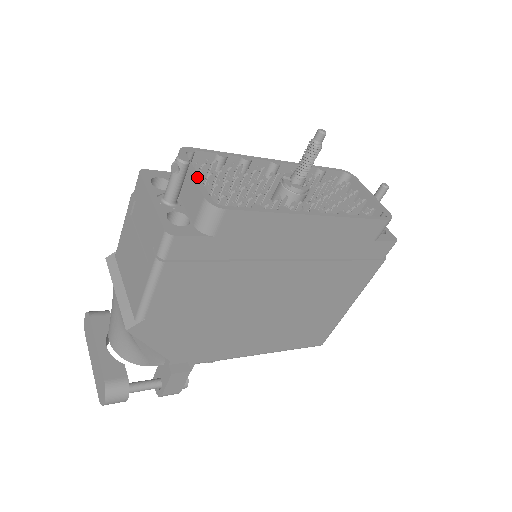
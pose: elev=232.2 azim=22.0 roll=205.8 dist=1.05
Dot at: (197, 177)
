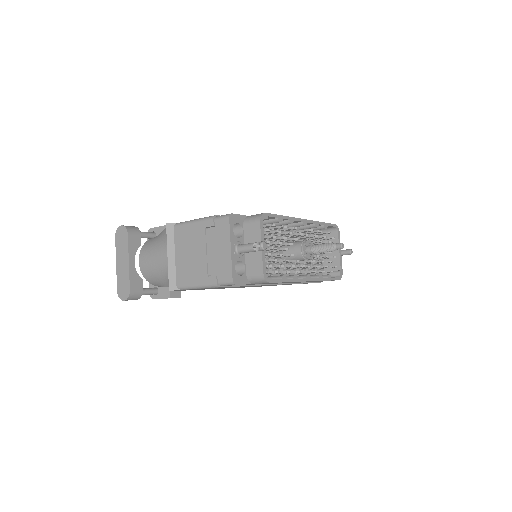
Dot at: (264, 250)
